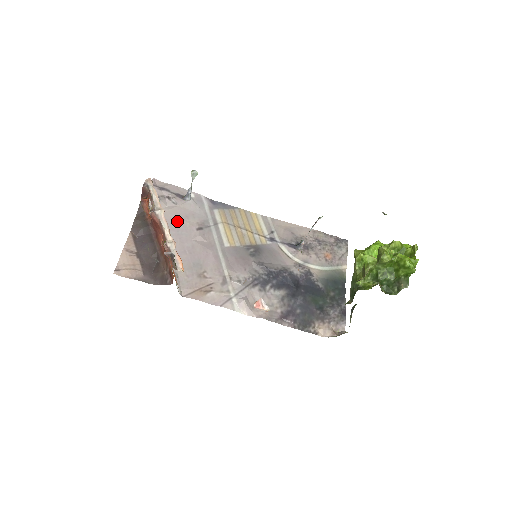
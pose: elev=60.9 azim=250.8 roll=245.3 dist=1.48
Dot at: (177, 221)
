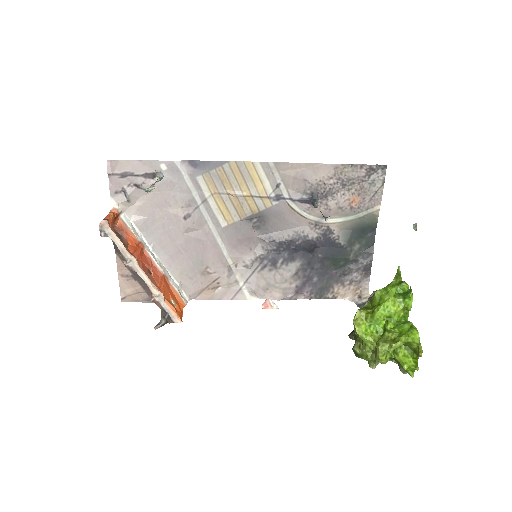
Dot at: (158, 214)
